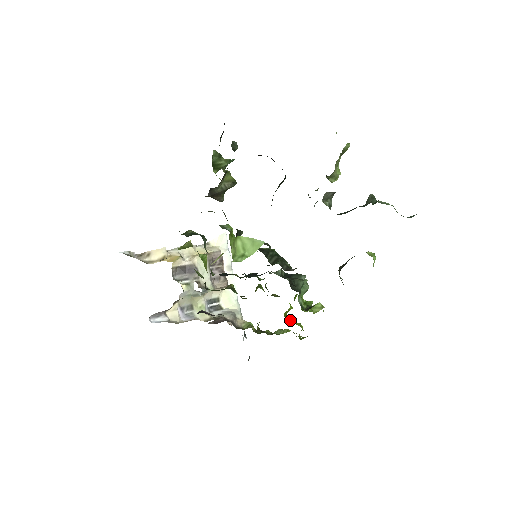
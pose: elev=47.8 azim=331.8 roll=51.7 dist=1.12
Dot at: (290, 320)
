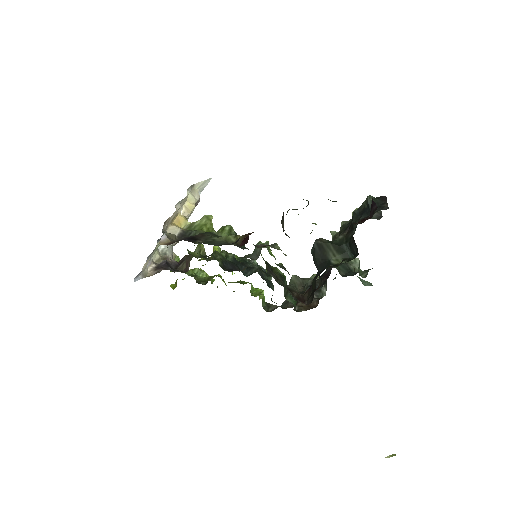
Dot at: (223, 280)
